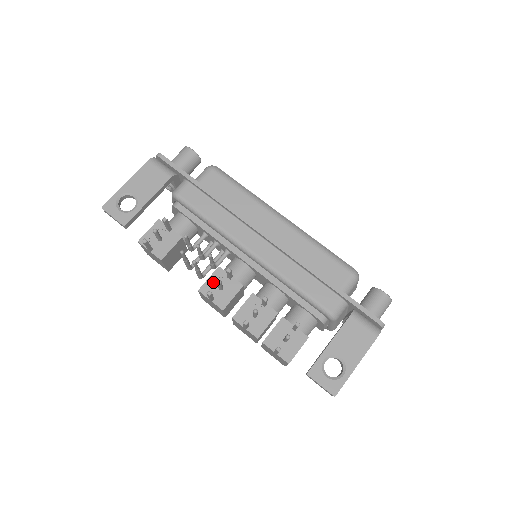
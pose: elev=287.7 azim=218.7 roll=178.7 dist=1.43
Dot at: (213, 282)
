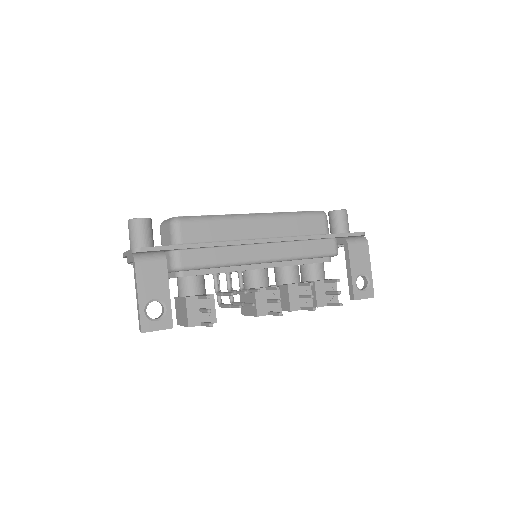
Dot at: (261, 302)
